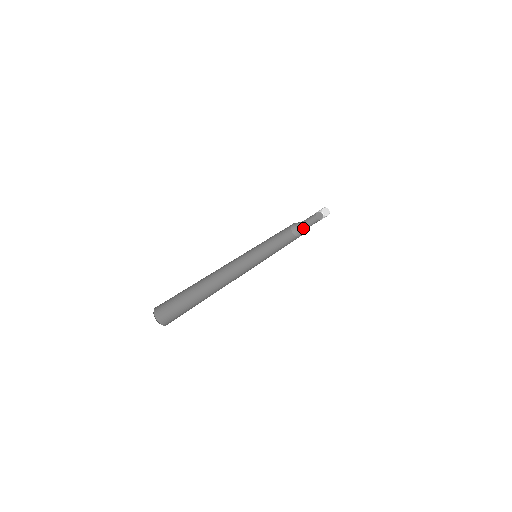
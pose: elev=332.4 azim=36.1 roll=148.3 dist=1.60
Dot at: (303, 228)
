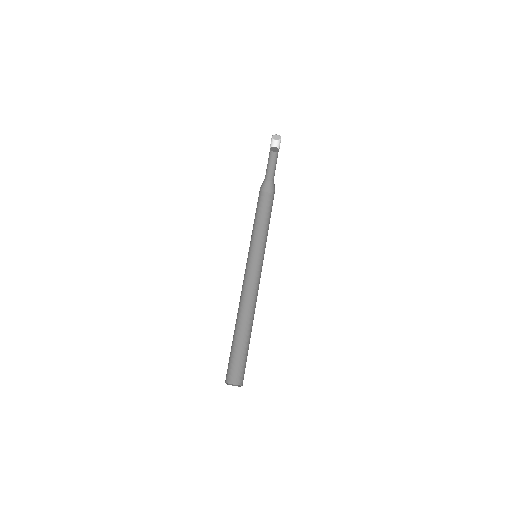
Dot at: (268, 178)
